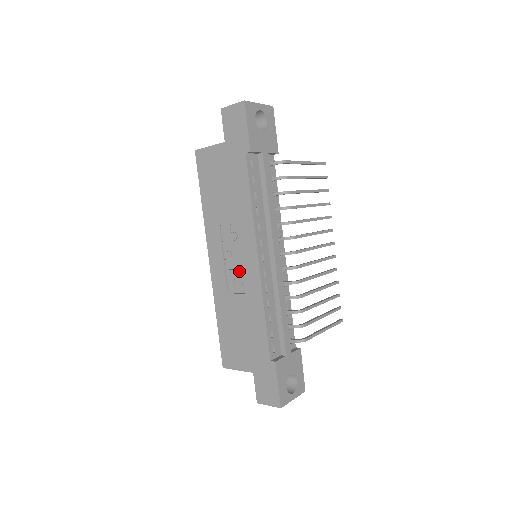
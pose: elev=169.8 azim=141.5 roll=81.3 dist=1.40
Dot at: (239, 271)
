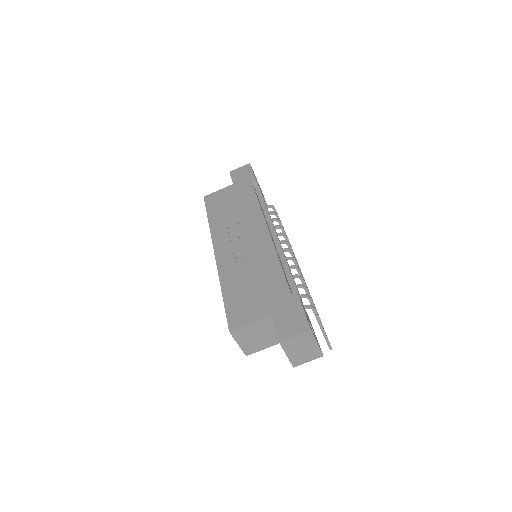
Dot at: (249, 245)
